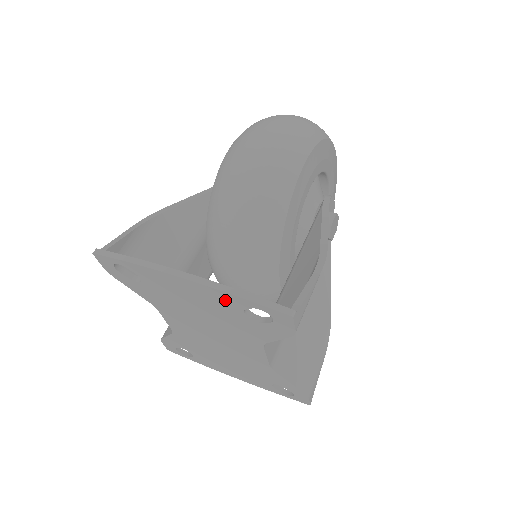
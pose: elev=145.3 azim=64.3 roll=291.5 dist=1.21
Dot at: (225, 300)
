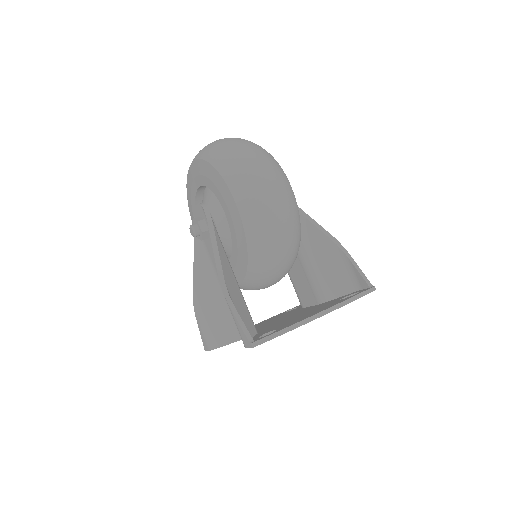
Dot at: occluded
